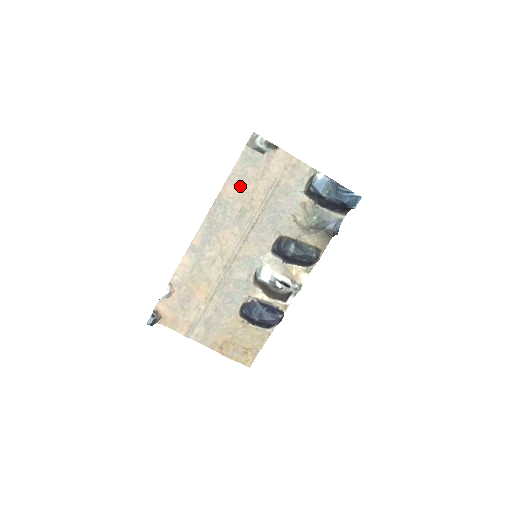
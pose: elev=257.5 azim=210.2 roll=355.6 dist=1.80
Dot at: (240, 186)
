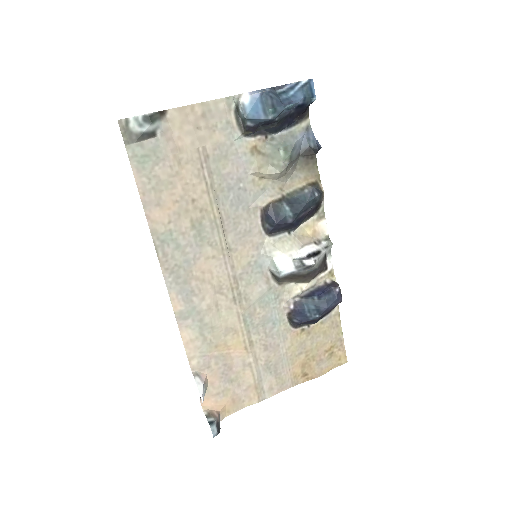
Dot at: (166, 200)
